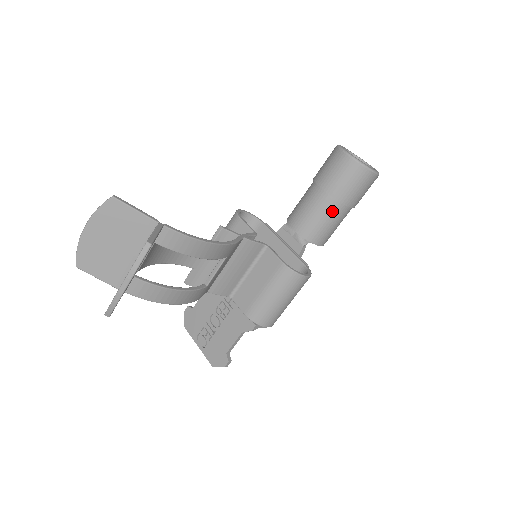
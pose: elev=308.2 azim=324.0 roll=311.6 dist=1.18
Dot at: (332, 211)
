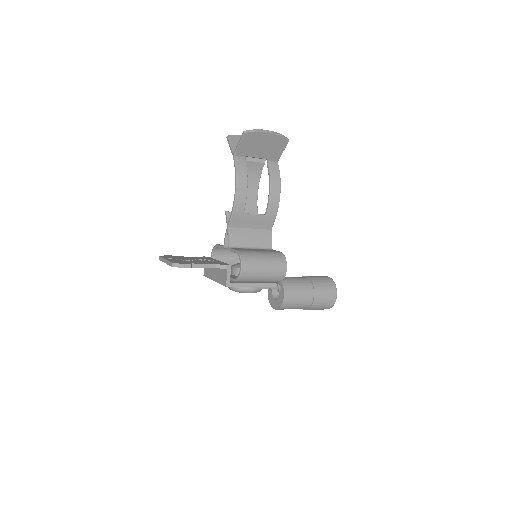
Dot at: (306, 285)
